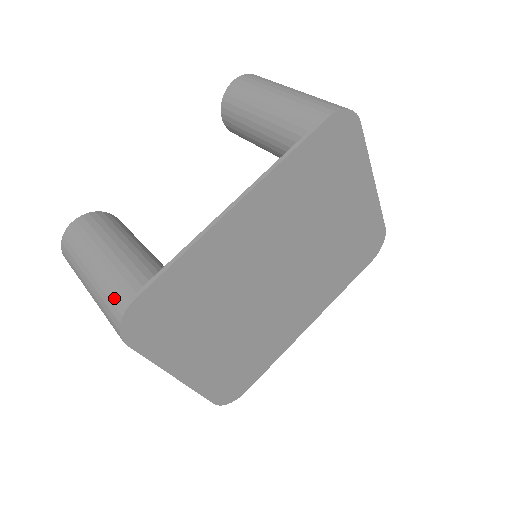
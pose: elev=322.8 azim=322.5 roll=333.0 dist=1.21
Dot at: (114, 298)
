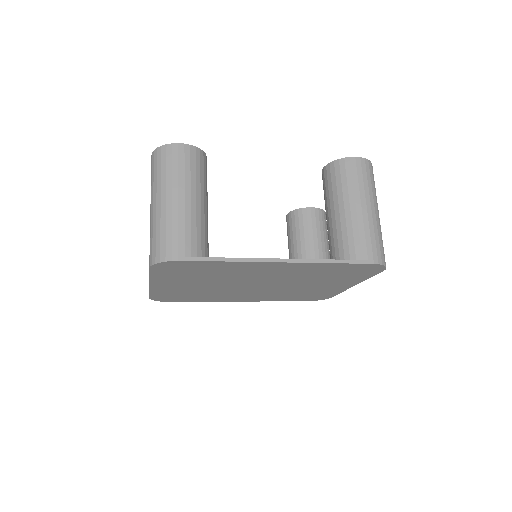
Dot at: (169, 243)
